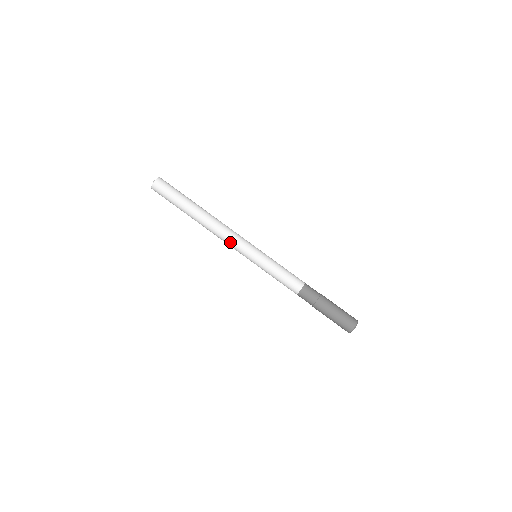
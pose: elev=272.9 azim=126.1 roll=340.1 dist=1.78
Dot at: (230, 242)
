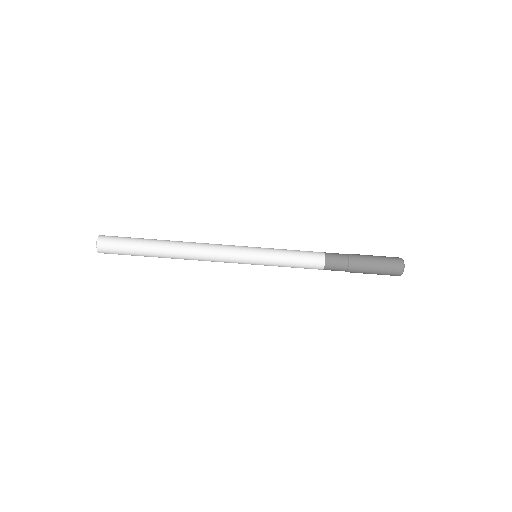
Dot at: (220, 257)
